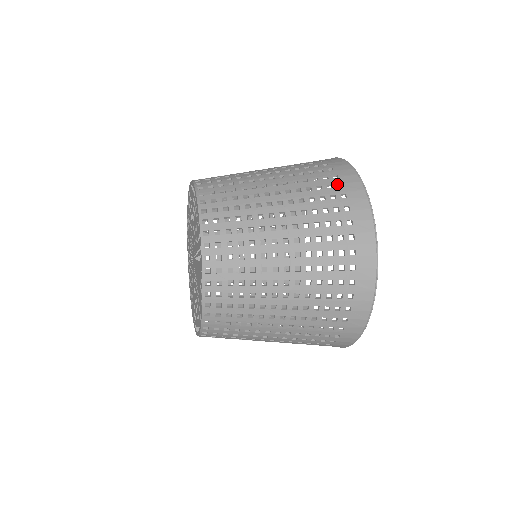
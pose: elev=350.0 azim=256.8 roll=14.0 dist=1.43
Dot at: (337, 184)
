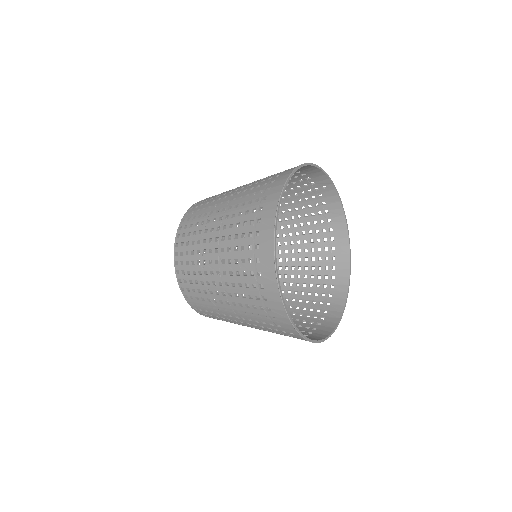
Dot at: occluded
